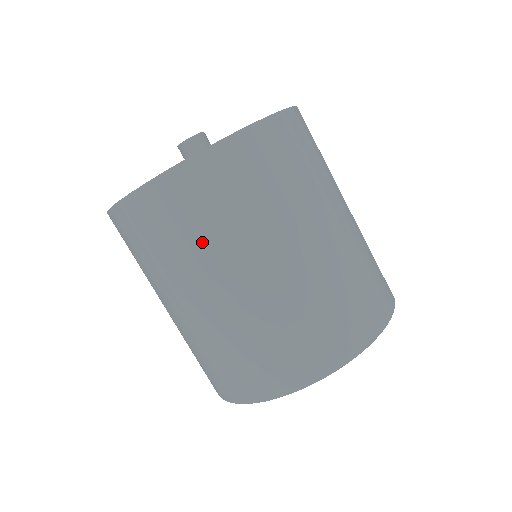
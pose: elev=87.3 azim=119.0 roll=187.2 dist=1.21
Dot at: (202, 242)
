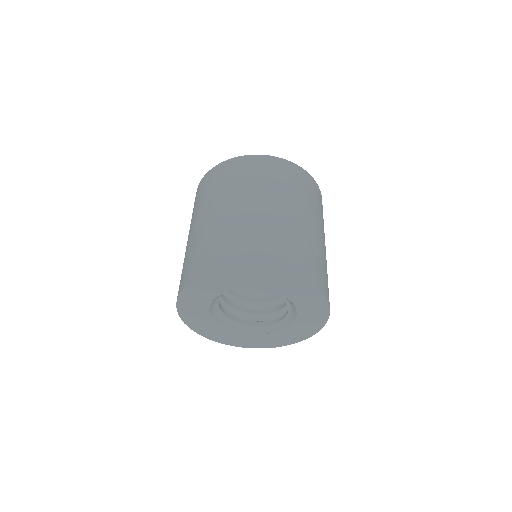
Dot at: (236, 184)
